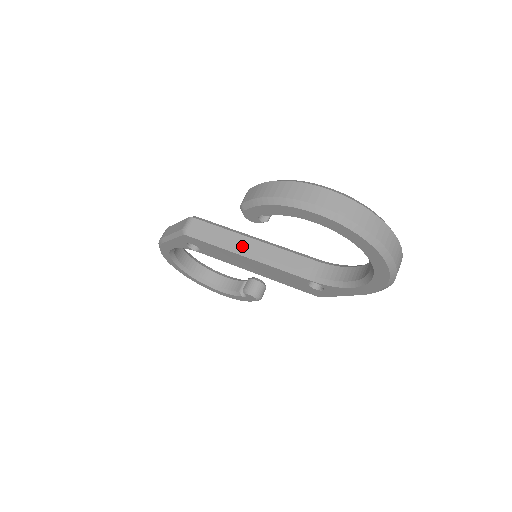
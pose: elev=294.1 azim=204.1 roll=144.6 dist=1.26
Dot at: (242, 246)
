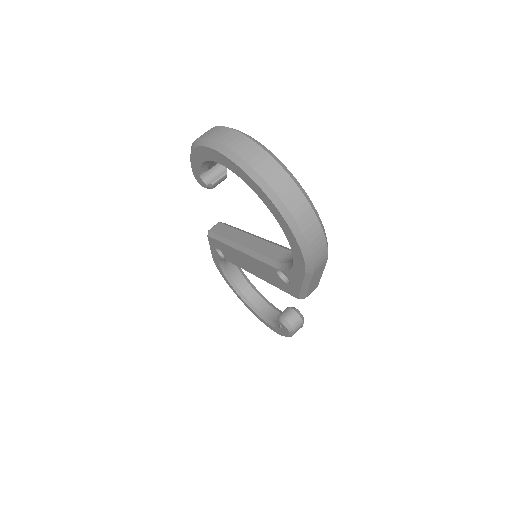
Dot at: (238, 240)
